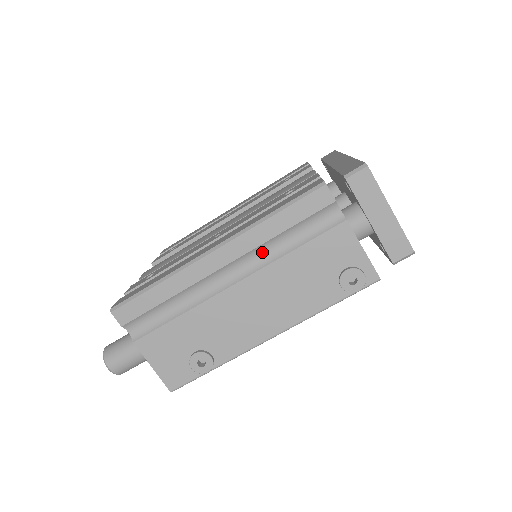
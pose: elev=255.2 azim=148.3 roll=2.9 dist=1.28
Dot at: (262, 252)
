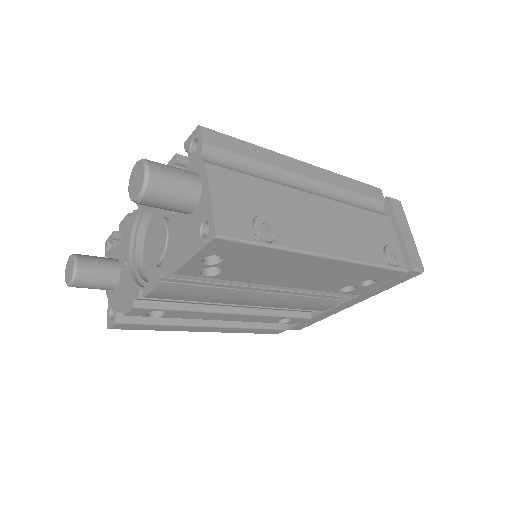
Dot at: (335, 194)
